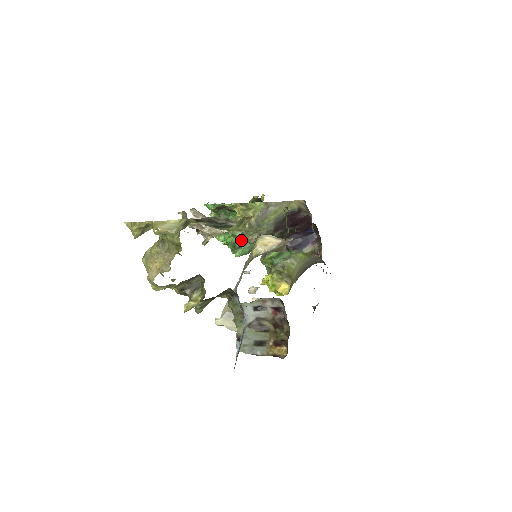
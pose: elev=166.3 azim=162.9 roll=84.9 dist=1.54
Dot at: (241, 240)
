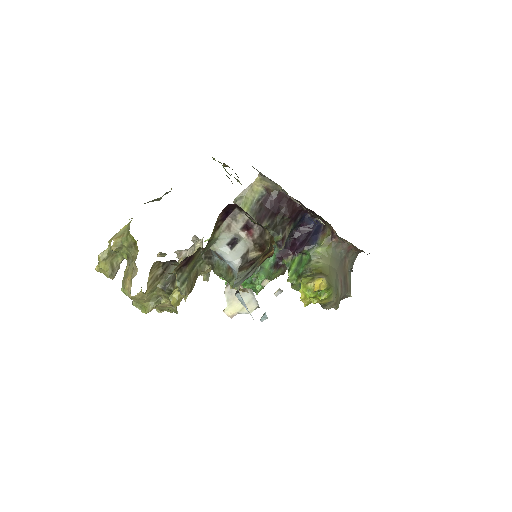
Dot at: occluded
